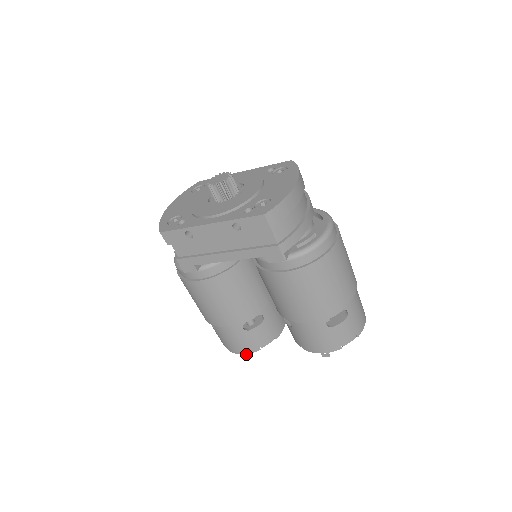
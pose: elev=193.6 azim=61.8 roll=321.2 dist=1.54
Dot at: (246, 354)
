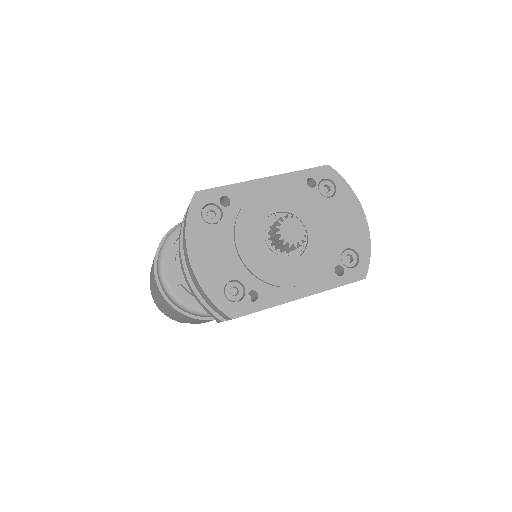
Dot at: occluded
